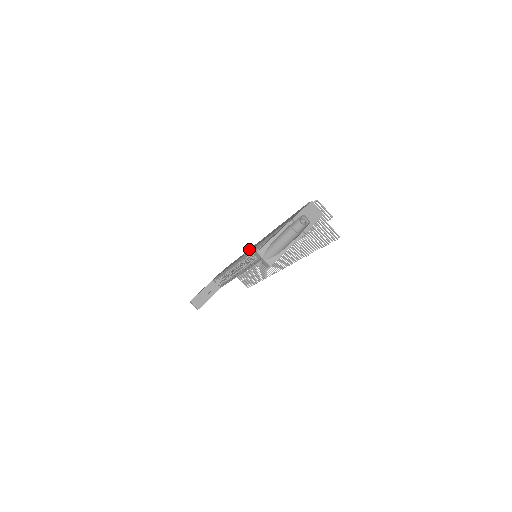
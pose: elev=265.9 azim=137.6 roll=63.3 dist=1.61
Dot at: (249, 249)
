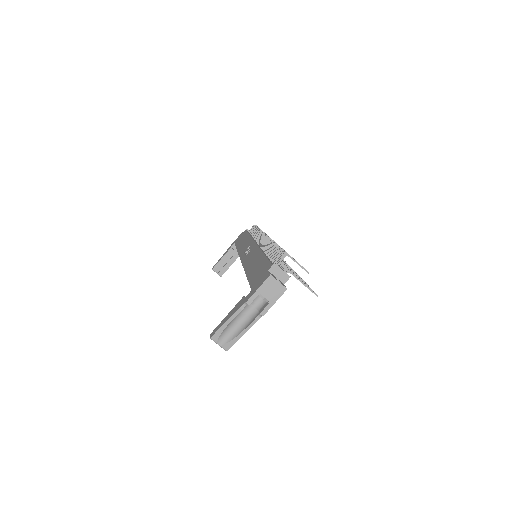
Dot at: (251, 242)
